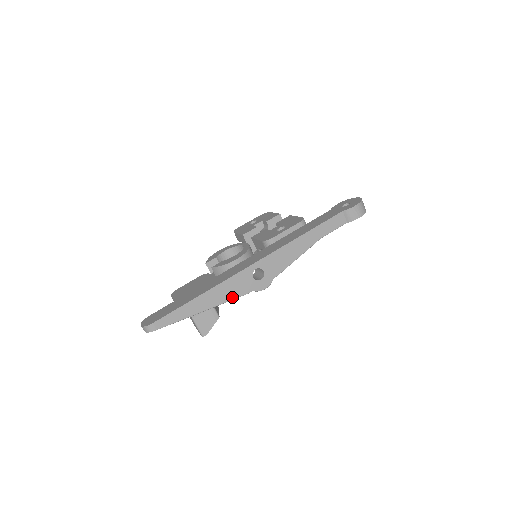
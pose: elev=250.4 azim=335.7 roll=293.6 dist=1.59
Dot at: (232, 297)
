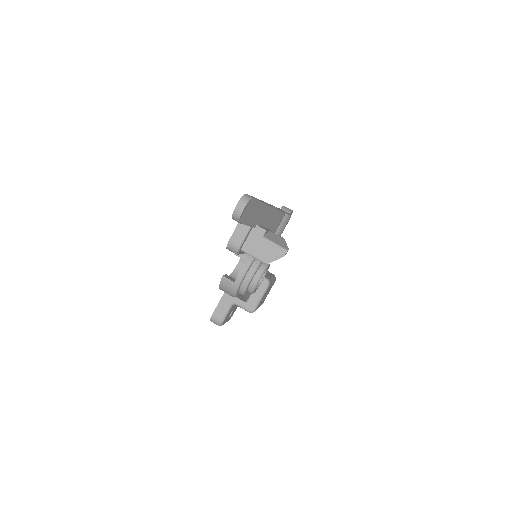
Dot at: occluded
